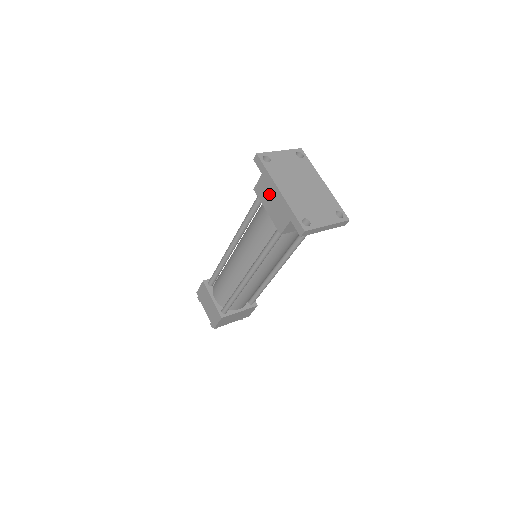
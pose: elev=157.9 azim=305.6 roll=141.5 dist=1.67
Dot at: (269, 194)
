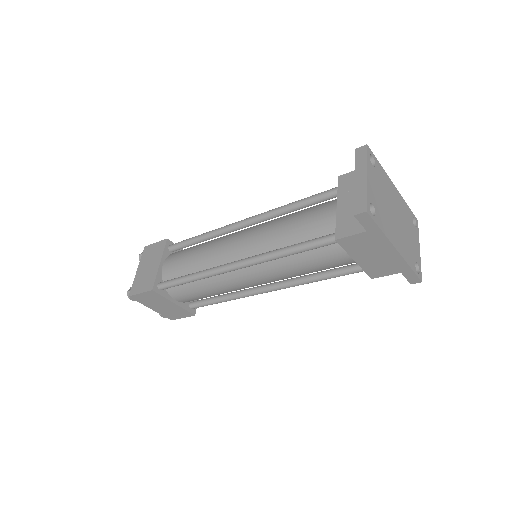
Dot at: (371, 250)
